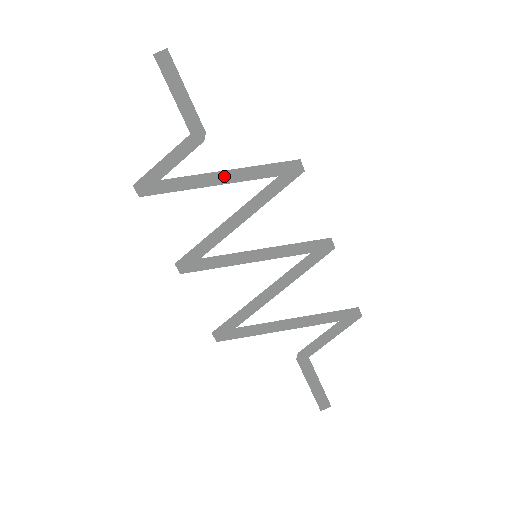
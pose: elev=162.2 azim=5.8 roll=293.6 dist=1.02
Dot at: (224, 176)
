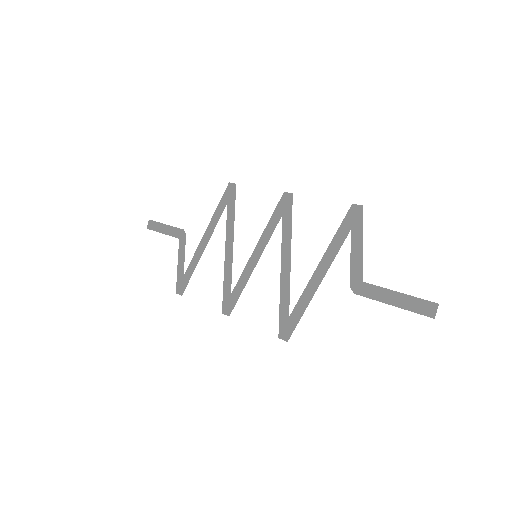
Dot at: (206, 237)
